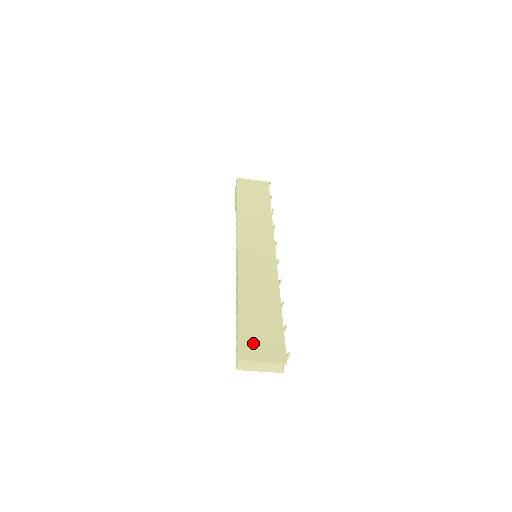
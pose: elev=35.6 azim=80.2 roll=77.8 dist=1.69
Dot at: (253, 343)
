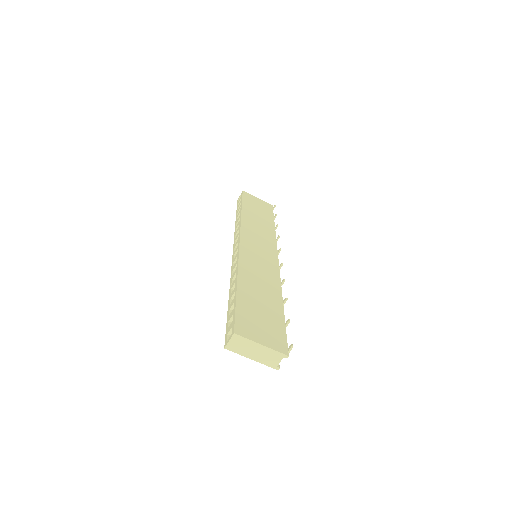
Dot at: (252, 323)
